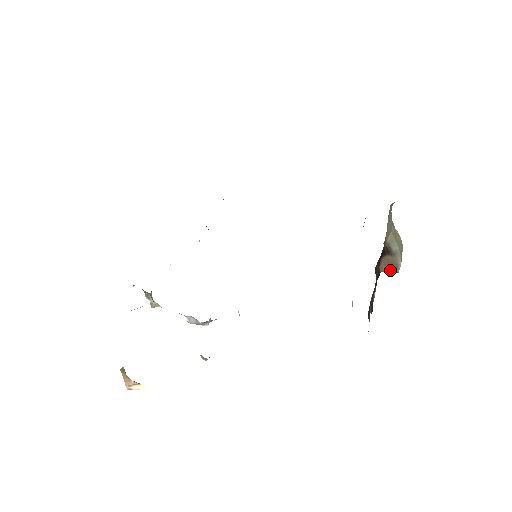
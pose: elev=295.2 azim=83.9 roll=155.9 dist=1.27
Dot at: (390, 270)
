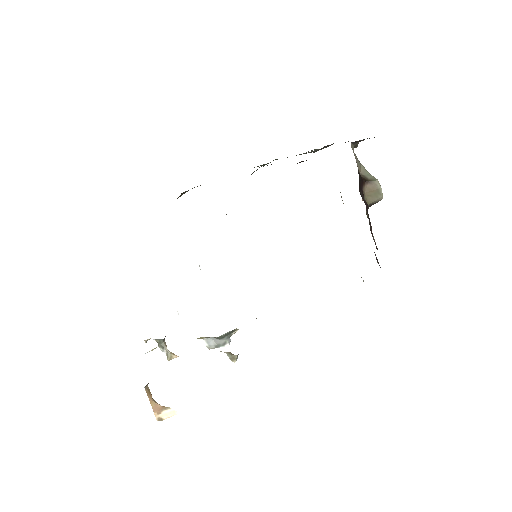
Dot at: (375, 199)
